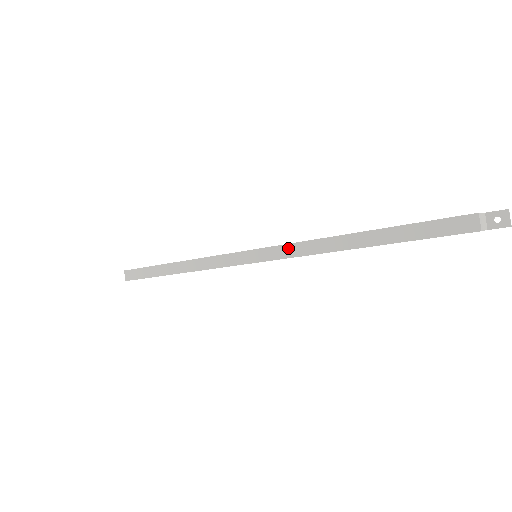
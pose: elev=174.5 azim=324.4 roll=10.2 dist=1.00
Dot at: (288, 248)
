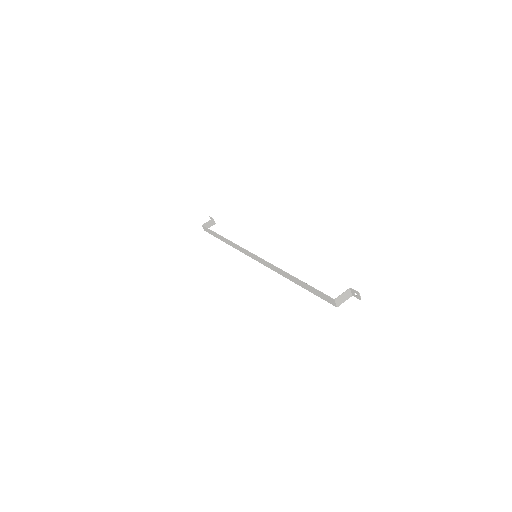
Dot at: (267, 263)
